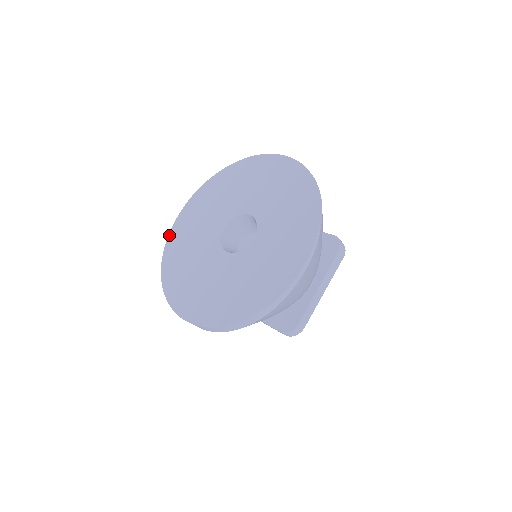
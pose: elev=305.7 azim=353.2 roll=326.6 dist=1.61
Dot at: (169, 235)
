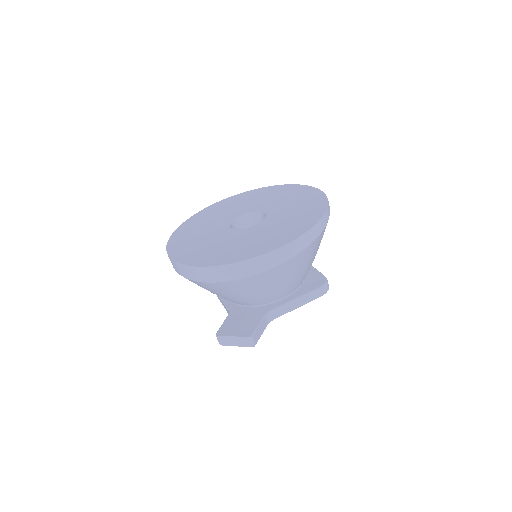
Dot at: (177, 261)
